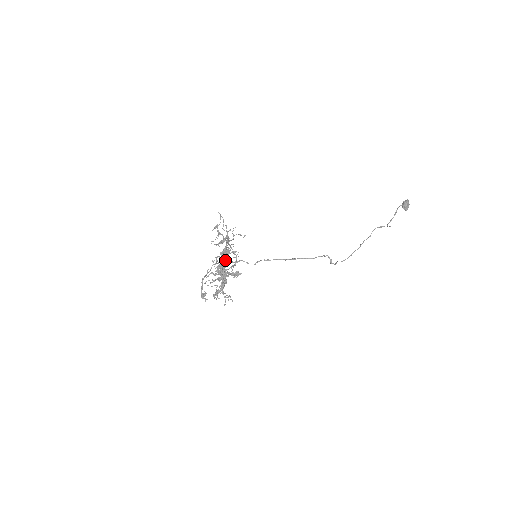
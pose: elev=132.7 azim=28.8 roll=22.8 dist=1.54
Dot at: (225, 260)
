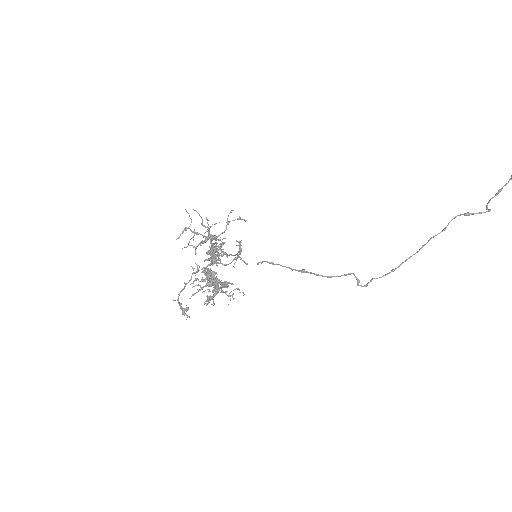
Dot at: (213, 262)
